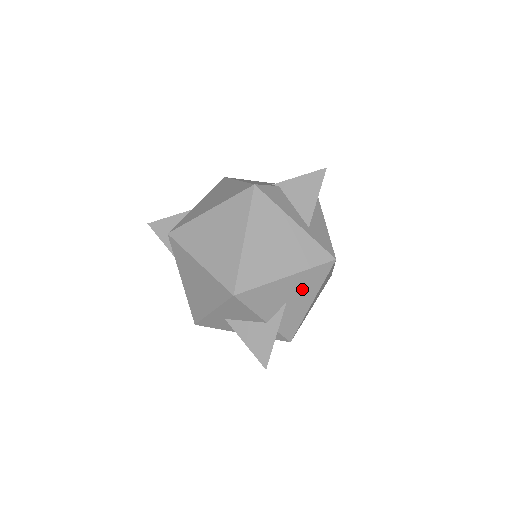
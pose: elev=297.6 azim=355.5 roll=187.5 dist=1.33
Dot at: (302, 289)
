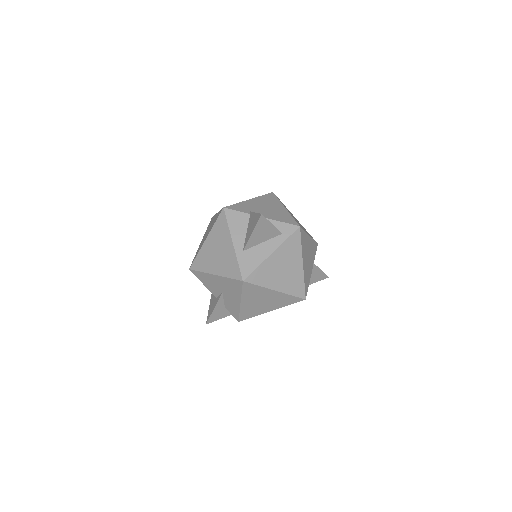
Dot at: (229, 289)
